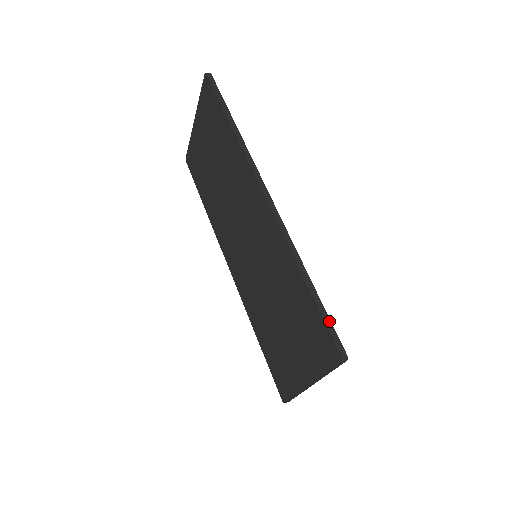
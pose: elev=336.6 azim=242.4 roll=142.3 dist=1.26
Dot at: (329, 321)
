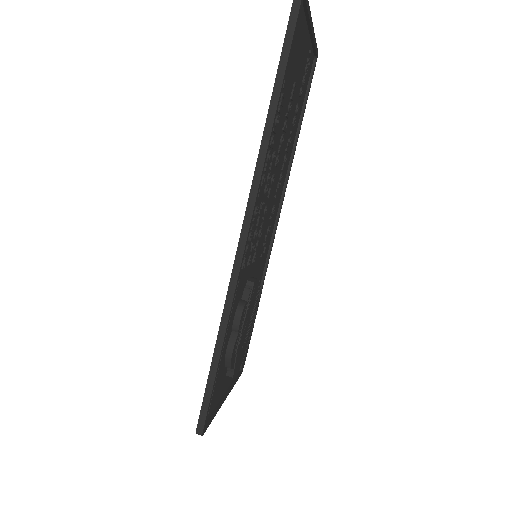
Dot at: (208, 398)
